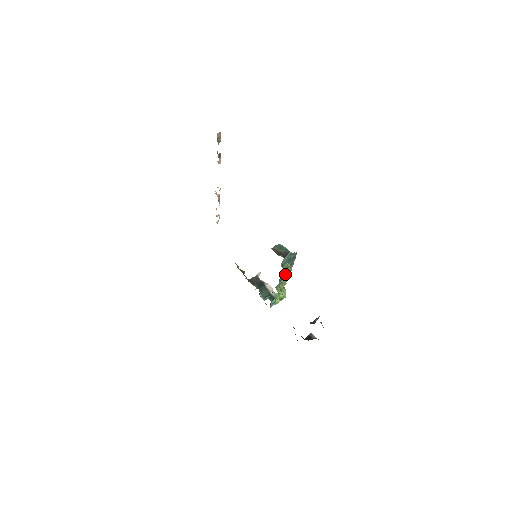
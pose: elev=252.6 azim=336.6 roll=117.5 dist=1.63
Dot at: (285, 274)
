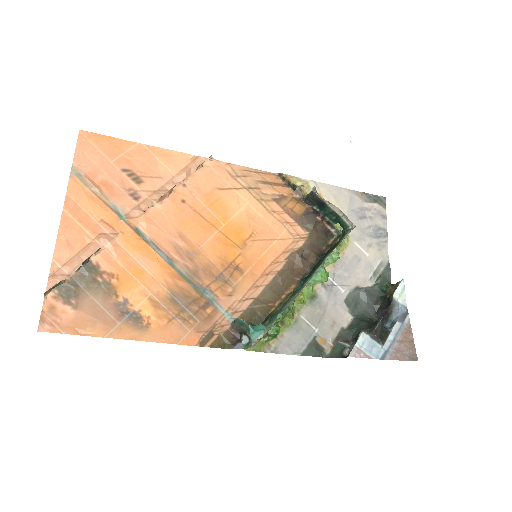
Dot at: (280, 318)
